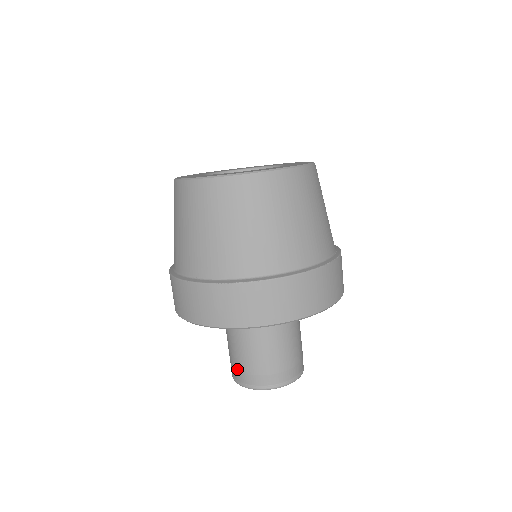
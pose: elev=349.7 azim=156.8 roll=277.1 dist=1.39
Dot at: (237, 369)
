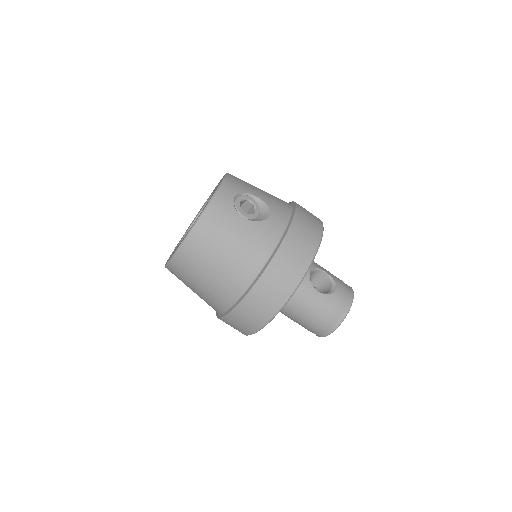
Dot at: occluded
